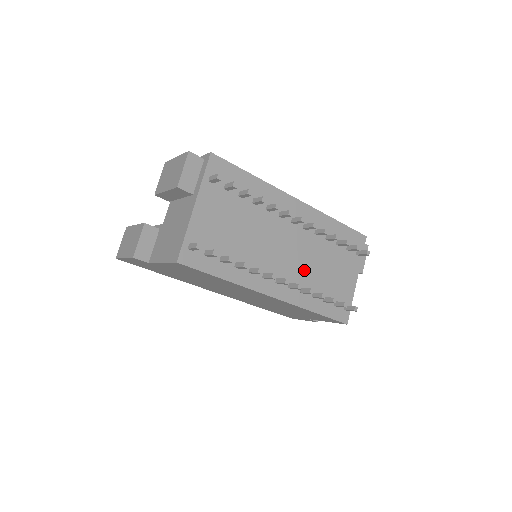
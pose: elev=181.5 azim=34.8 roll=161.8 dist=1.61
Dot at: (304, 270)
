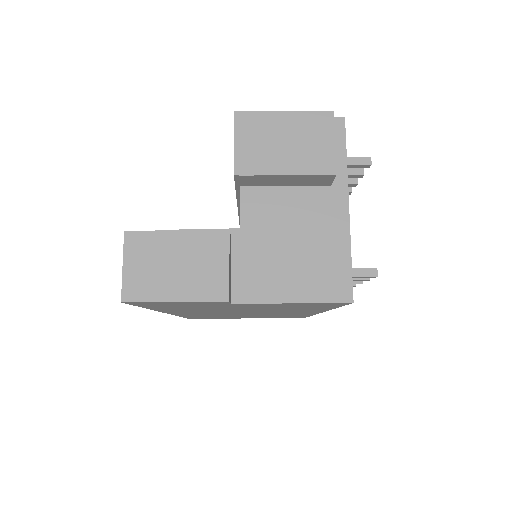
Dot at: occluded
